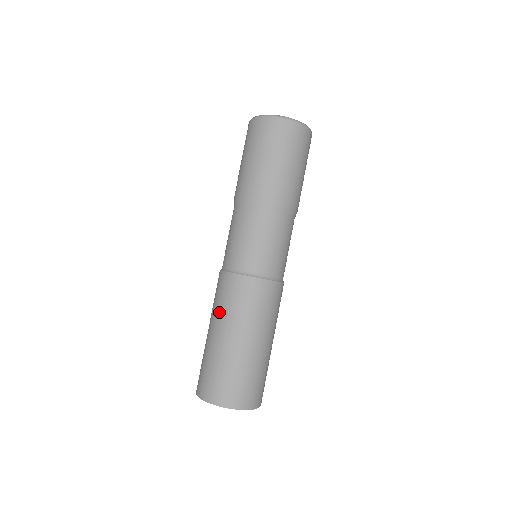
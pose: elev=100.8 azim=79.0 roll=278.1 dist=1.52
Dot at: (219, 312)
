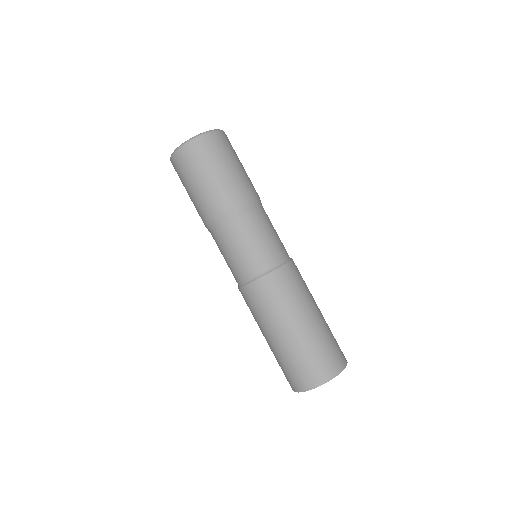
Dot at: (263, 319)
